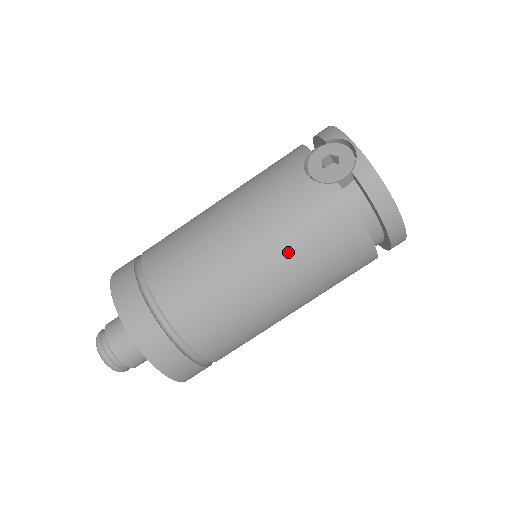
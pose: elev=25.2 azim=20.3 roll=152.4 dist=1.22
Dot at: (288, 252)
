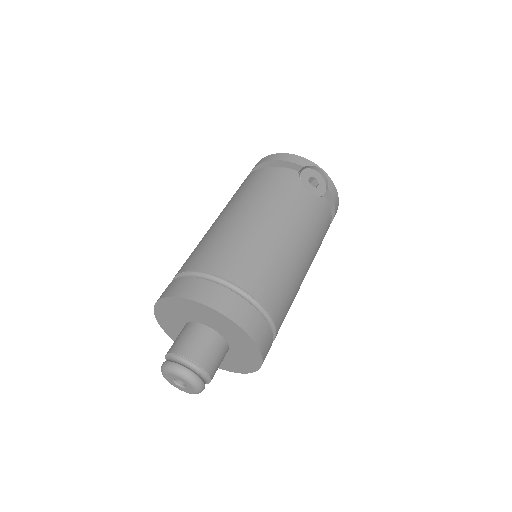
Dot at: (314, 247)
